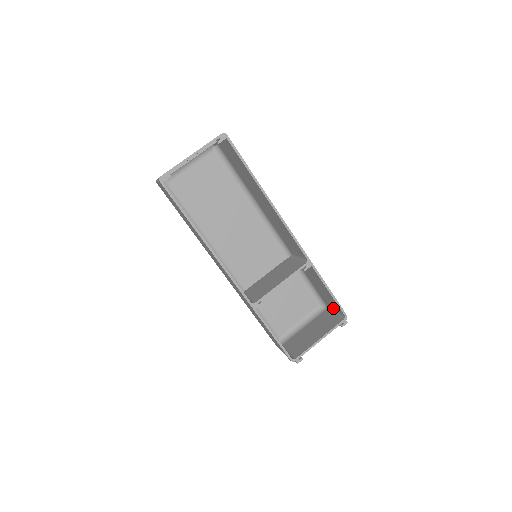
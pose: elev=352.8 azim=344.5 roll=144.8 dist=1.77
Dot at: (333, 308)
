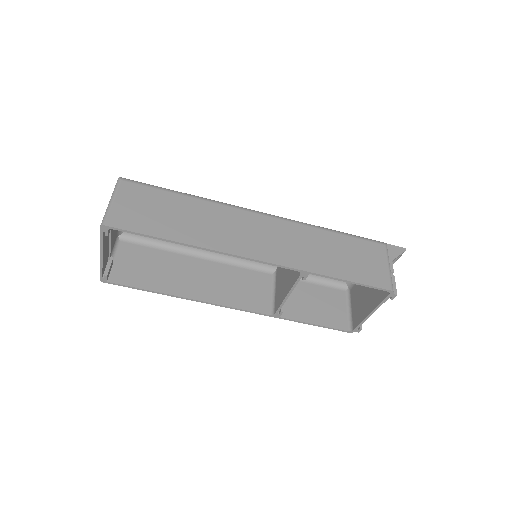
Dot at: (382, 266)
